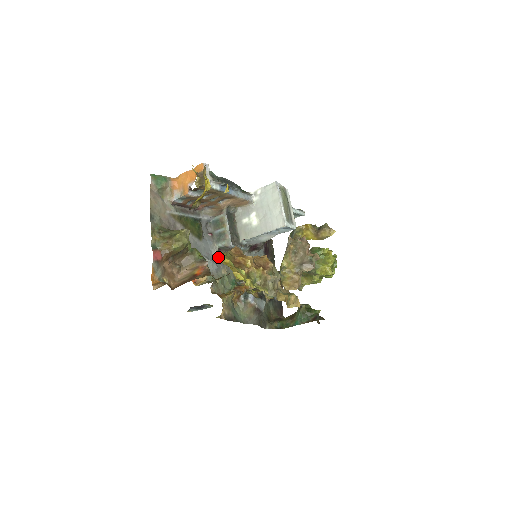
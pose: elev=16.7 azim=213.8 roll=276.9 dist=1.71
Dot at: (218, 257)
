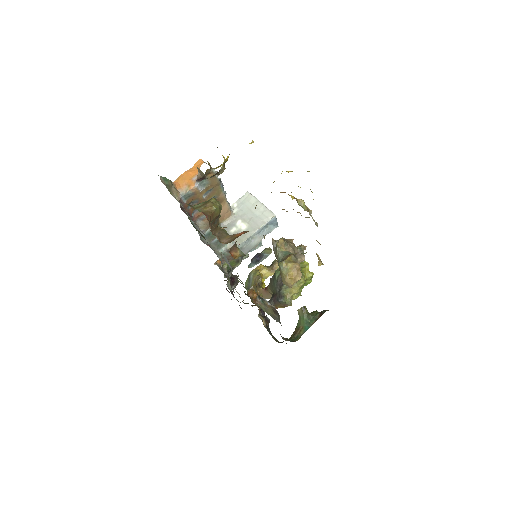
Dot at: occluded
